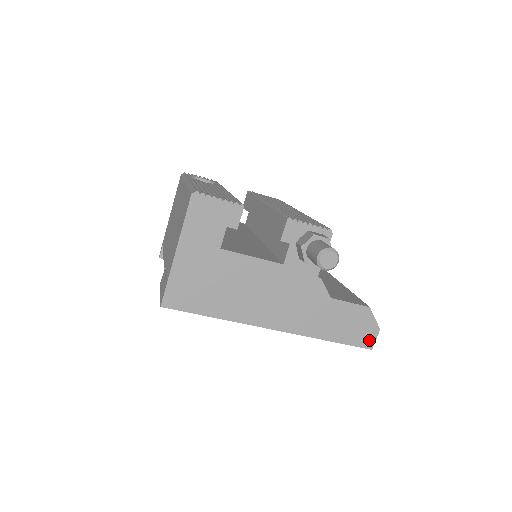
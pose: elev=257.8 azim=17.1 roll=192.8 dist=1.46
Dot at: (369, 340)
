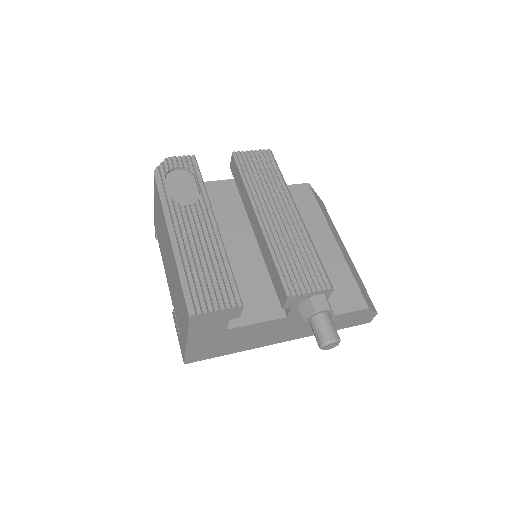
Dot at: (367, 320)
